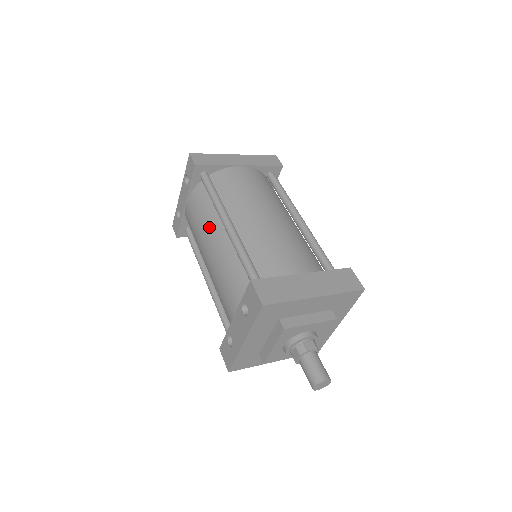
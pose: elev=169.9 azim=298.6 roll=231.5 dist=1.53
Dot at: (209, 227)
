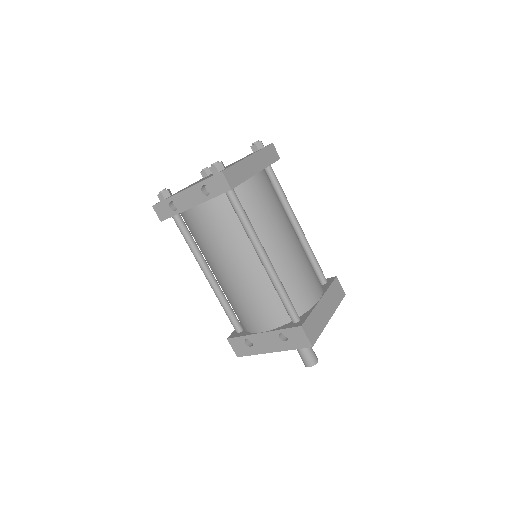
Dot at: (236, 250)
